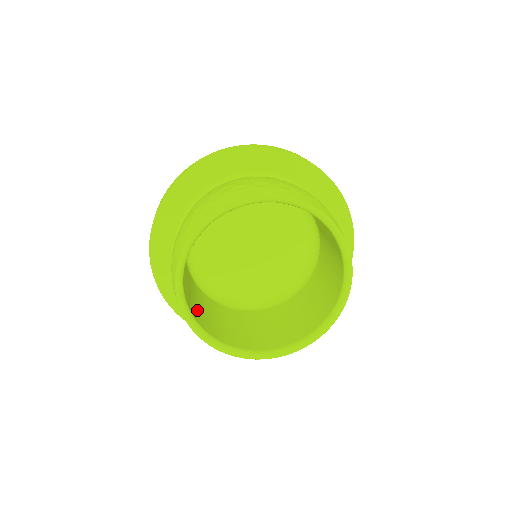
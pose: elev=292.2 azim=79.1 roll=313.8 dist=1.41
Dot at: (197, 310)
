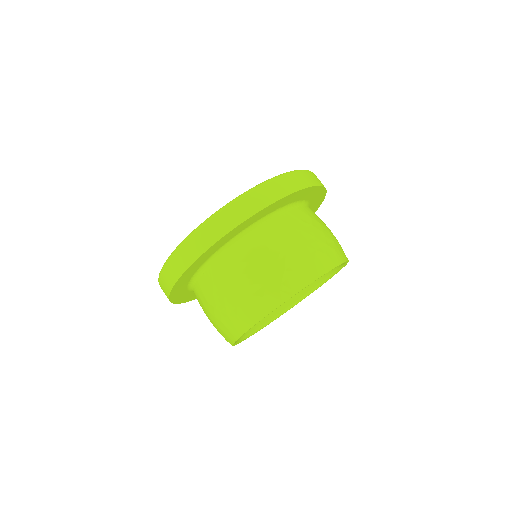
Dot at: occluded
